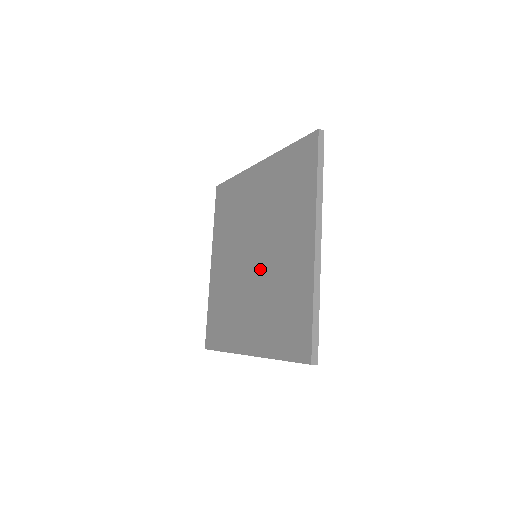
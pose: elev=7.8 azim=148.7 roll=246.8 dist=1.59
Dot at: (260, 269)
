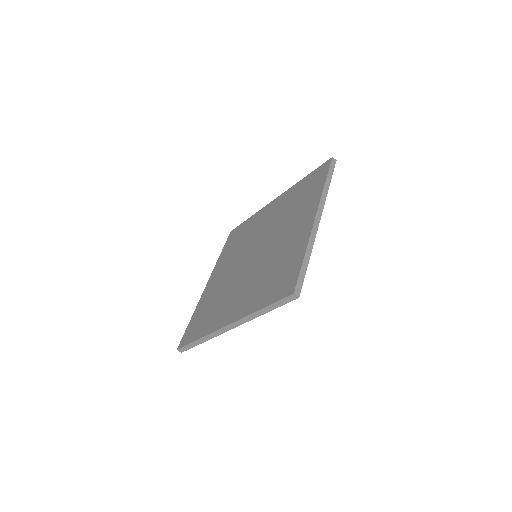
Dot at: (242, 269)
